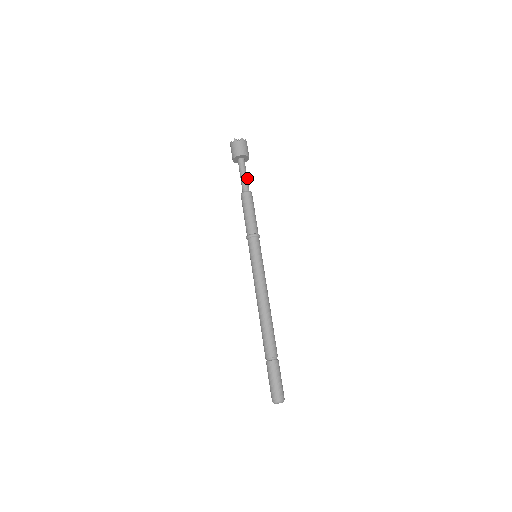
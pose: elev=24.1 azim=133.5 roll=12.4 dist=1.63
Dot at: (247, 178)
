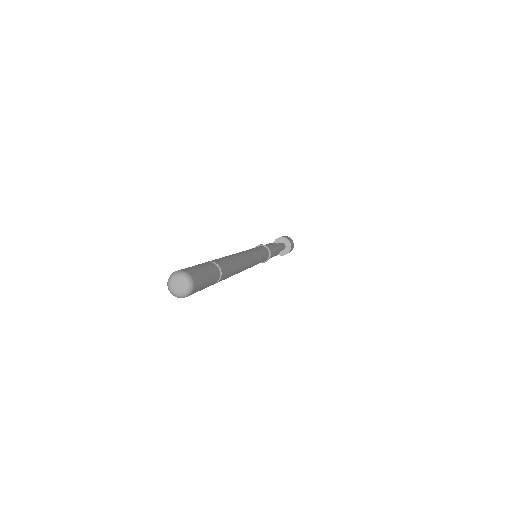
Dot at: (281, 249)
